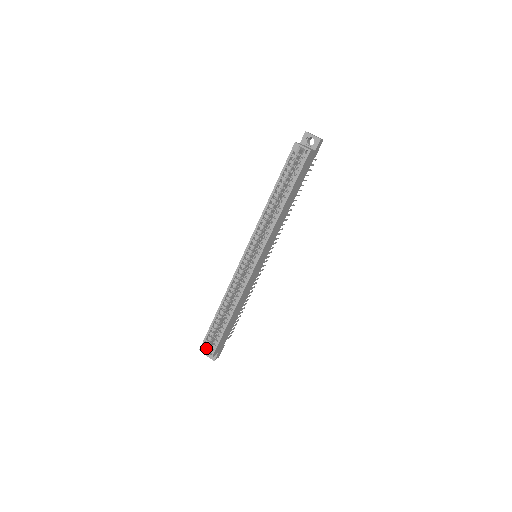
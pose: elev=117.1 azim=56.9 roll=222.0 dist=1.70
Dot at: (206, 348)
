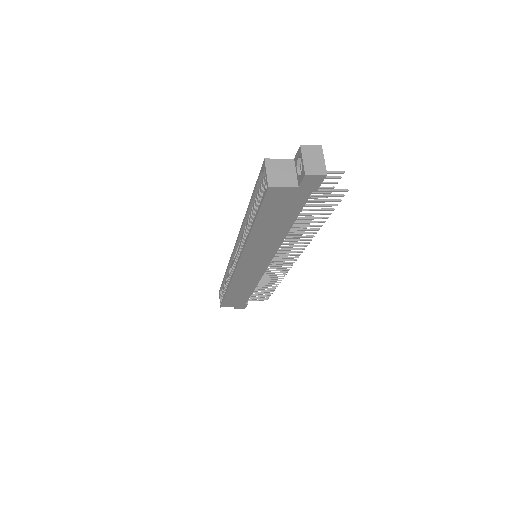
Dot at: (221, 295)
